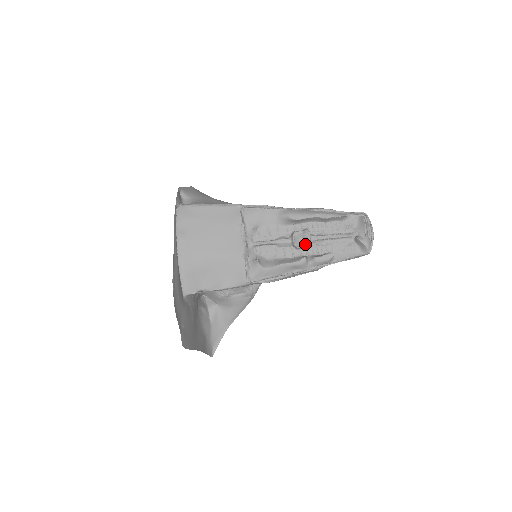
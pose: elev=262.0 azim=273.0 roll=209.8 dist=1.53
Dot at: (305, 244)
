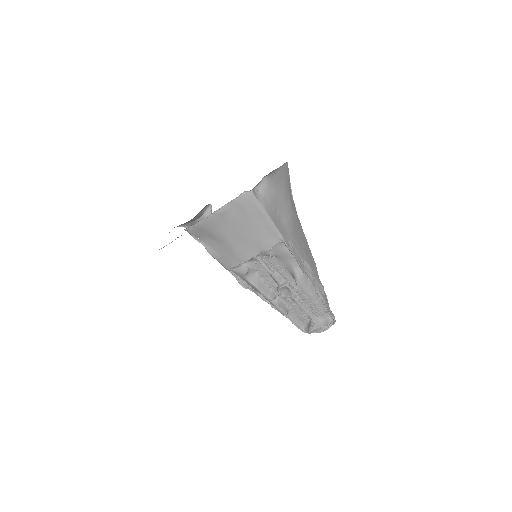
Dot at: (284, 293)
